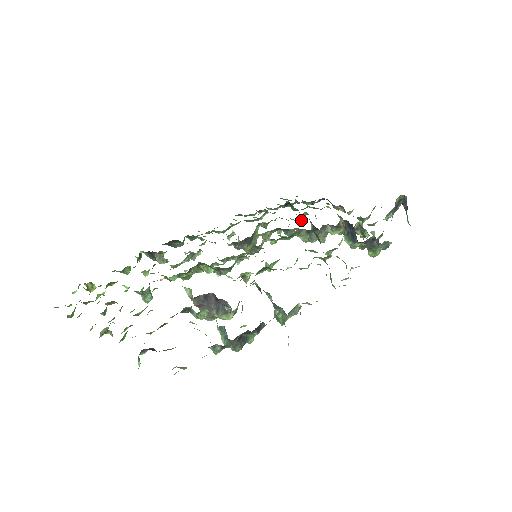
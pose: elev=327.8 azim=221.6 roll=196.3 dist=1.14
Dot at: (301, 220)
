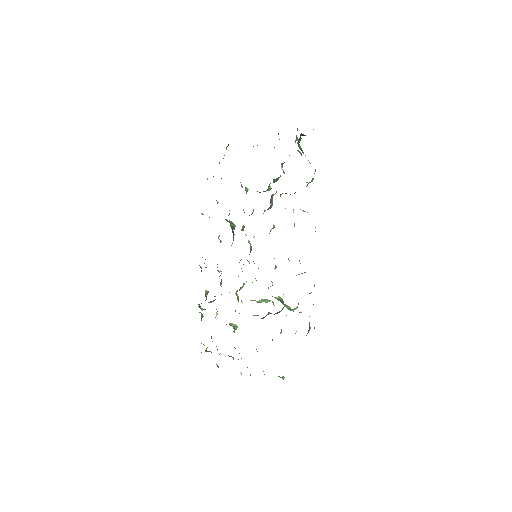
Dot at: occluded
